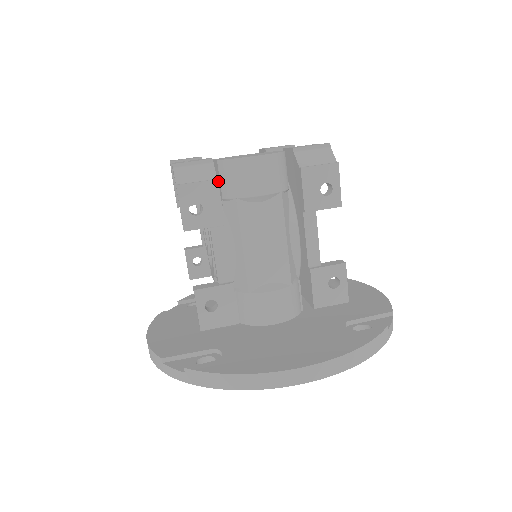
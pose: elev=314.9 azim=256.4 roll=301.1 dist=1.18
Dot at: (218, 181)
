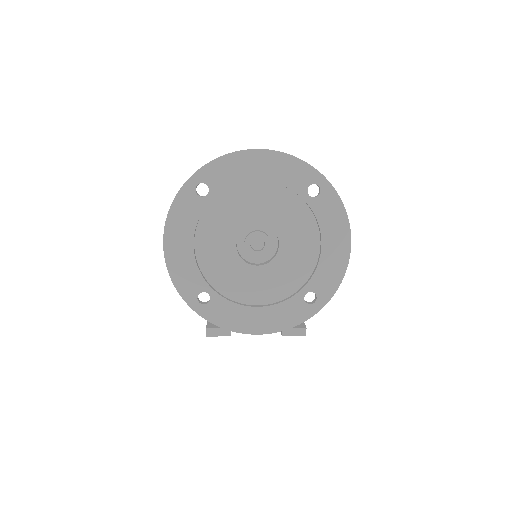
Dot at: occluded
